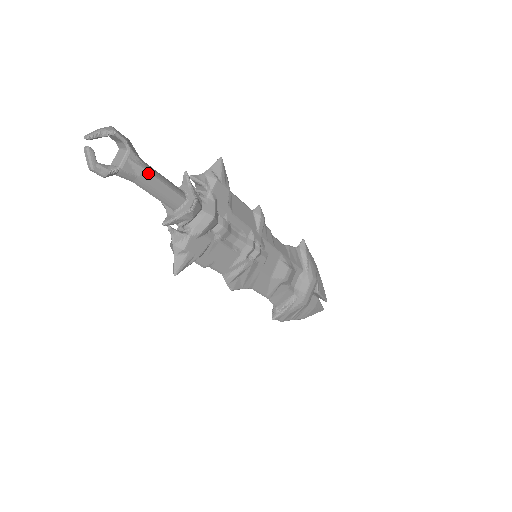
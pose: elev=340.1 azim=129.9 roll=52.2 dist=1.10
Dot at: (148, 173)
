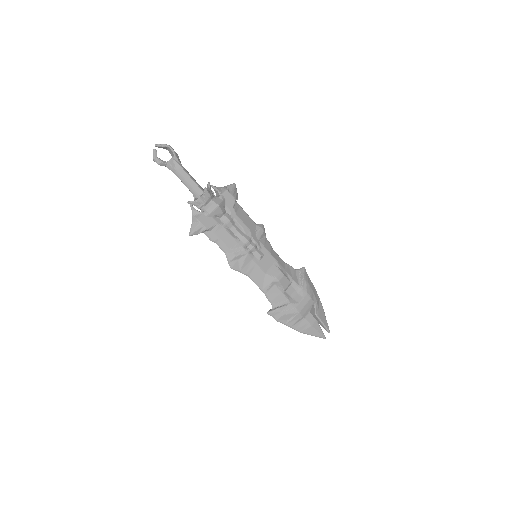
Dot at: (182, 169)
